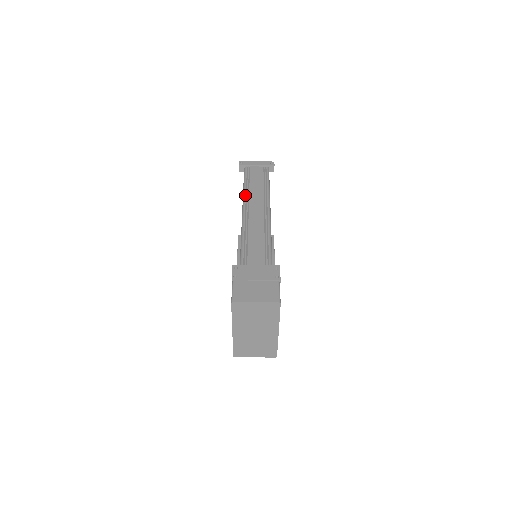
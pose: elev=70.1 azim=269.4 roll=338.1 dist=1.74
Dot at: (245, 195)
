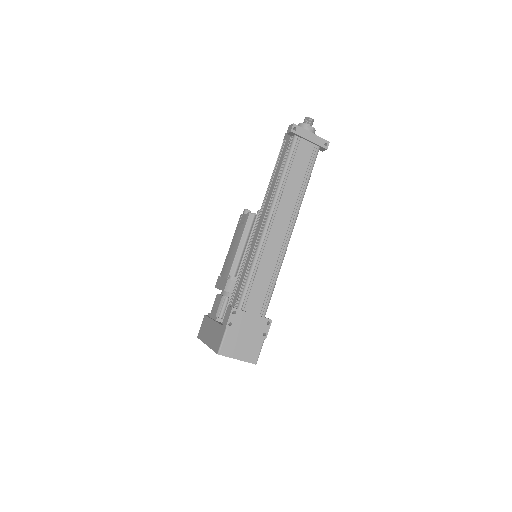
Dot at: (278, 195)
